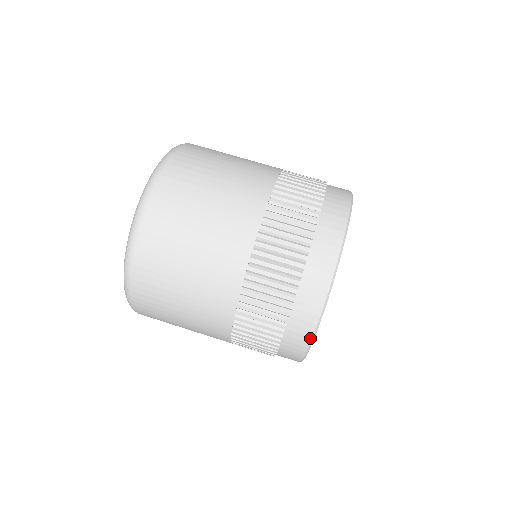
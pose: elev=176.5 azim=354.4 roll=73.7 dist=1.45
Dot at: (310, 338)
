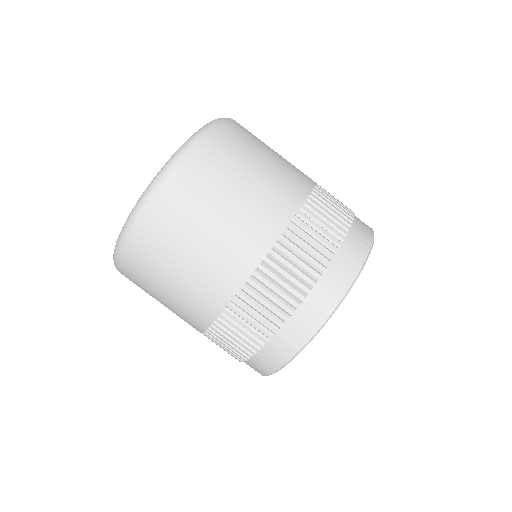
Dot at: (286, 361)
